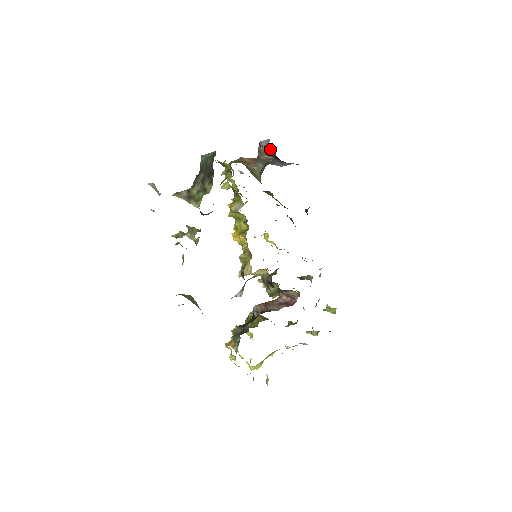
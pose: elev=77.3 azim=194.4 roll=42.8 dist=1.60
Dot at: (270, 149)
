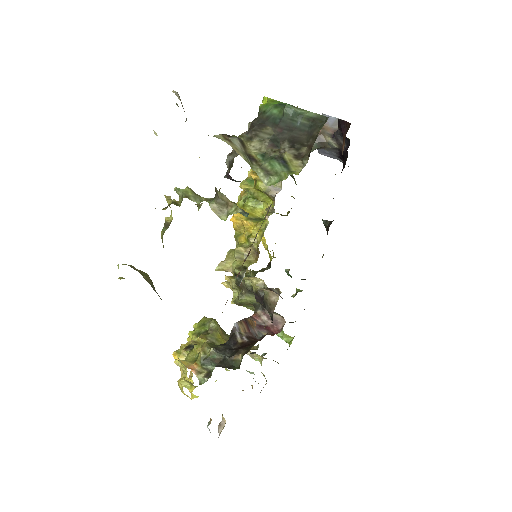
Dot at: occluded
